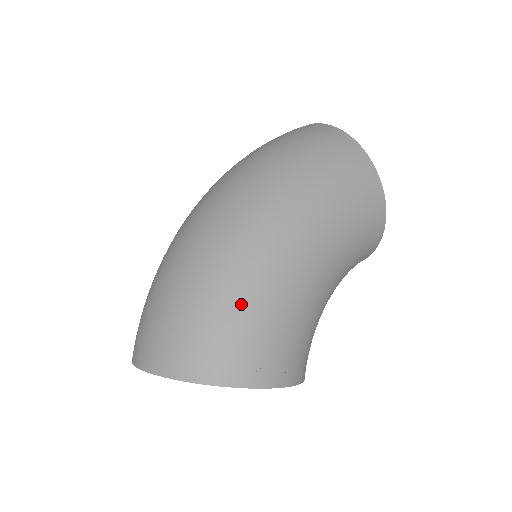
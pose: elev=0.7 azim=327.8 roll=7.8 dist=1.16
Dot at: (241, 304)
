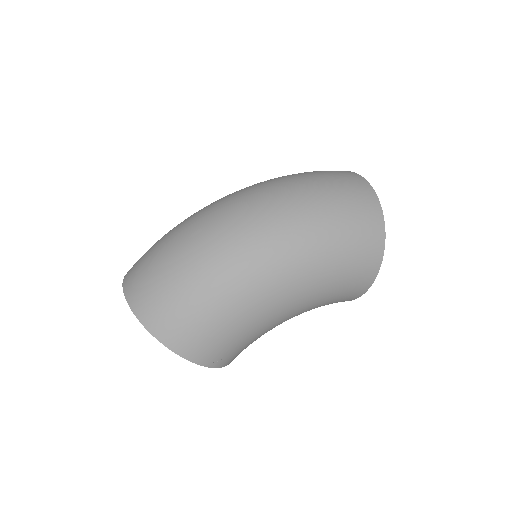
Dot at: (216, 309)
